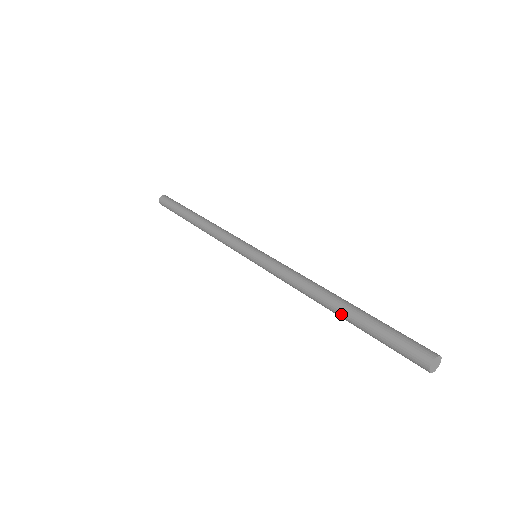
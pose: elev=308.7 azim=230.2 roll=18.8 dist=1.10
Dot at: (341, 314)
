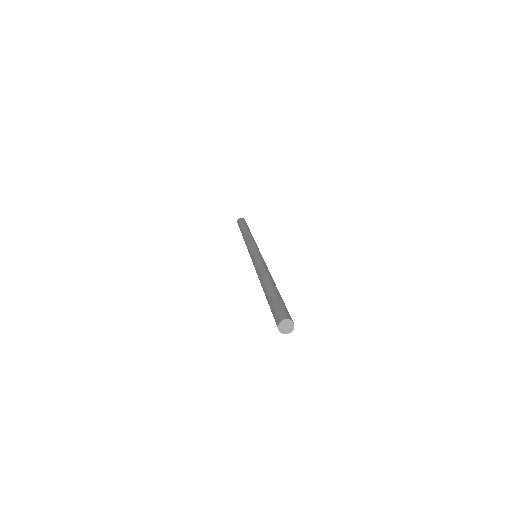
Dot at: (264, 291)
